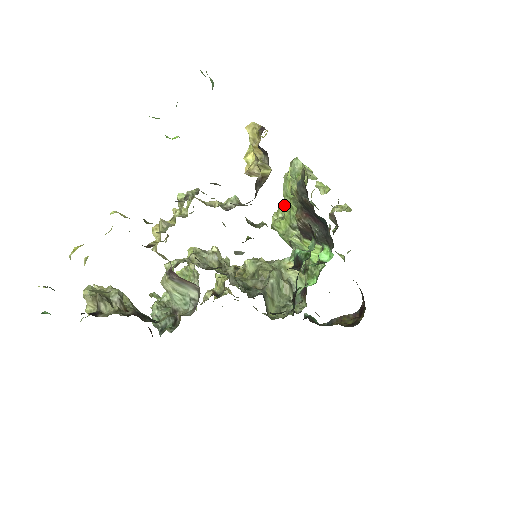
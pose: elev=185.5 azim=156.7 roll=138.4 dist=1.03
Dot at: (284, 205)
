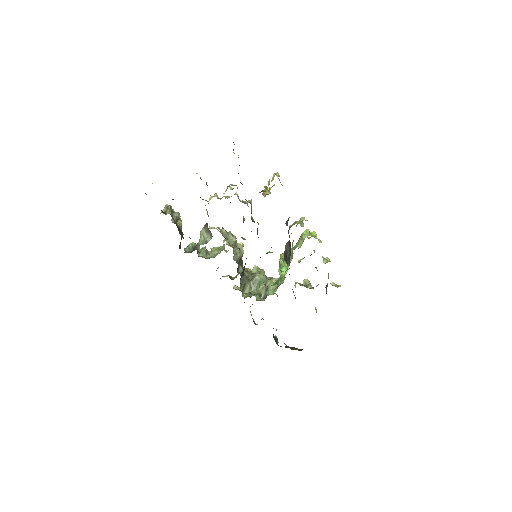
Dot at: (293, 248)
